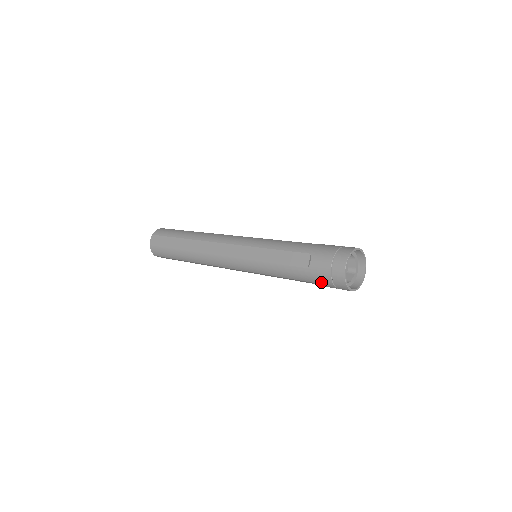
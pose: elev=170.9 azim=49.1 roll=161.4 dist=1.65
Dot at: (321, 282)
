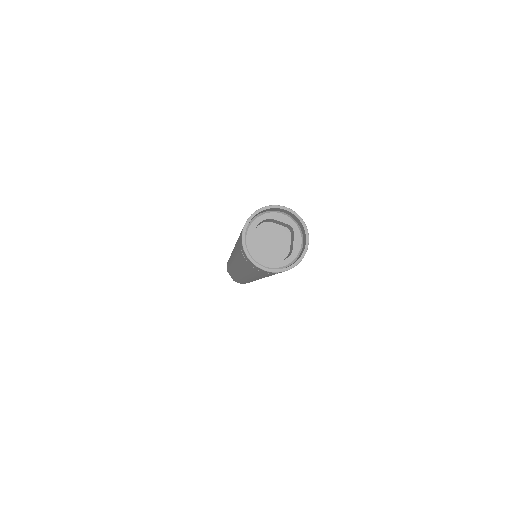
Dot at: (271, 274)
